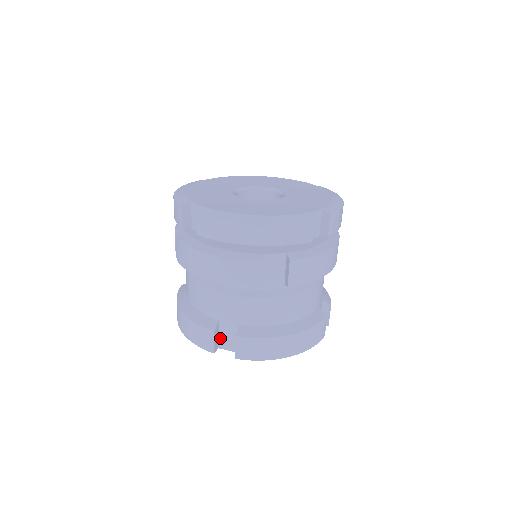
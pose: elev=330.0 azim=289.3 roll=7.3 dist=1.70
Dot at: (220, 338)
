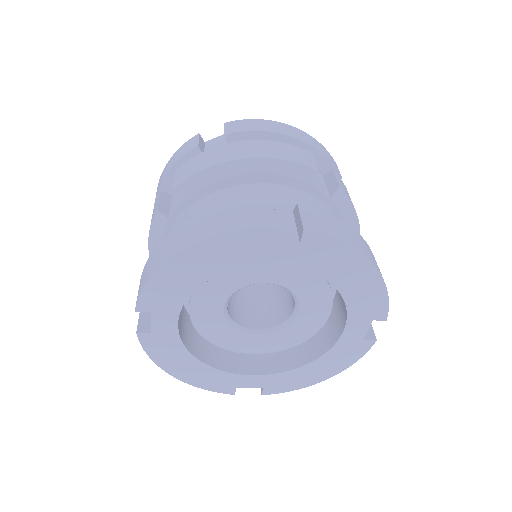
Dot at: occluded
